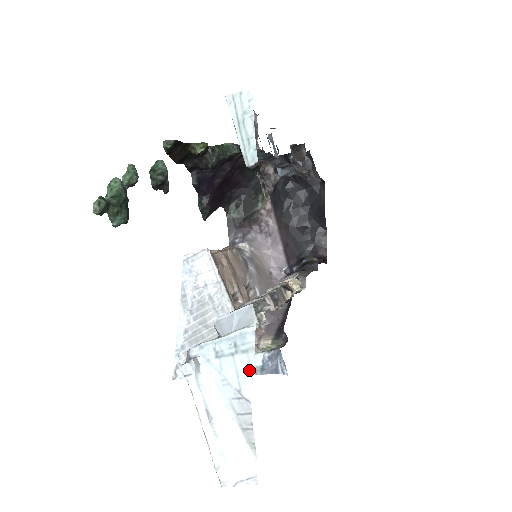
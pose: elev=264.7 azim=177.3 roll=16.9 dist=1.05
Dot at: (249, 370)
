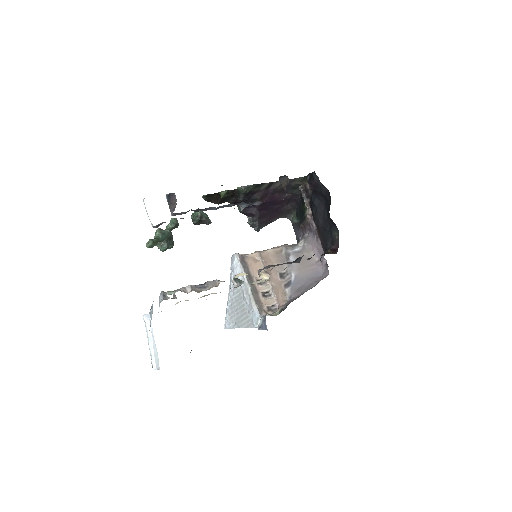
Dot at: occluded
